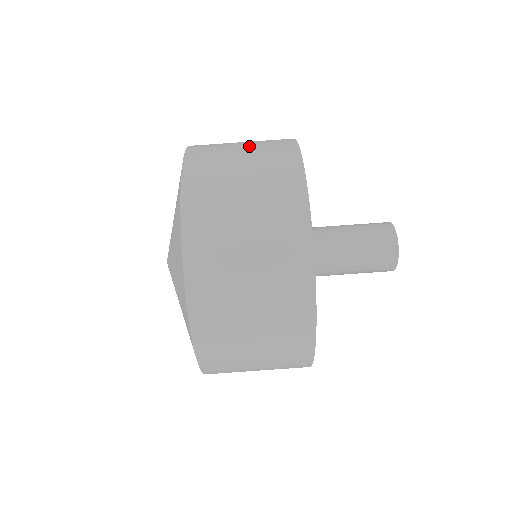
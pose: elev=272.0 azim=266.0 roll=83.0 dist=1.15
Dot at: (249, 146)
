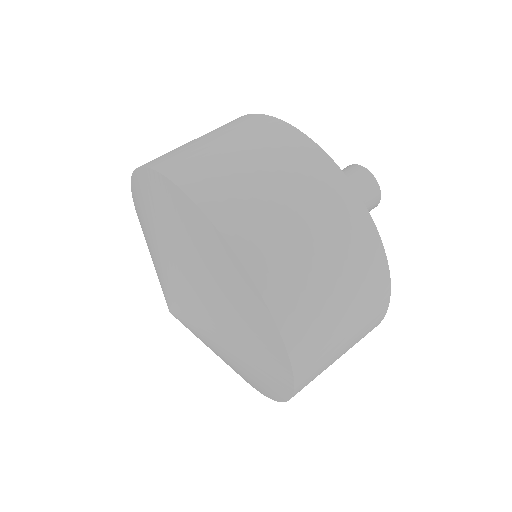
Dot at: (236, 144)
